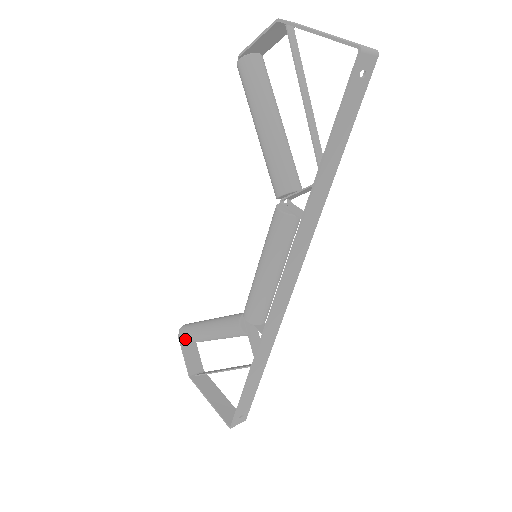
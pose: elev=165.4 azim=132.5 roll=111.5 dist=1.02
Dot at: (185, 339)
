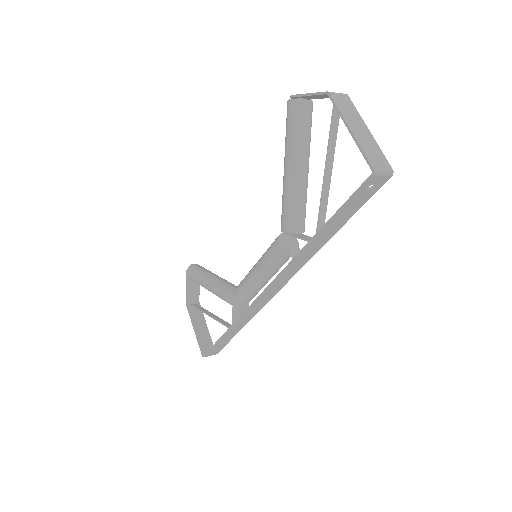
Dot at: (190, 277)
